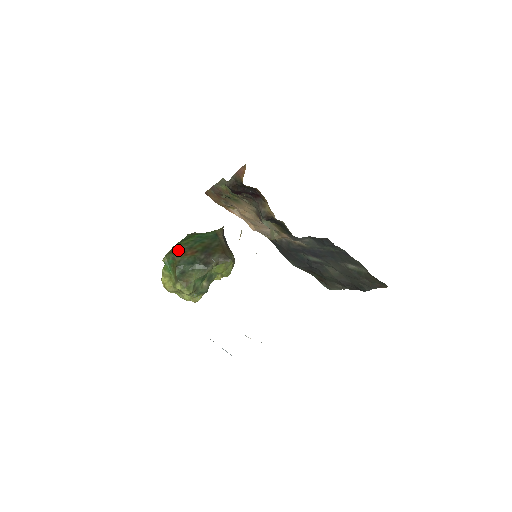
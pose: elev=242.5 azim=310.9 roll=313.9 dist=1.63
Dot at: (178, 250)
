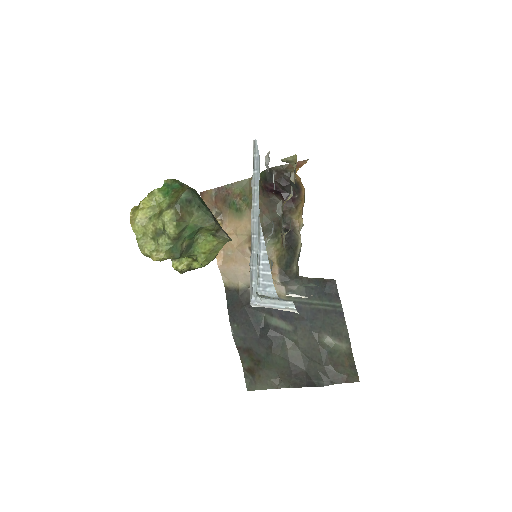
Dot at: occluded
